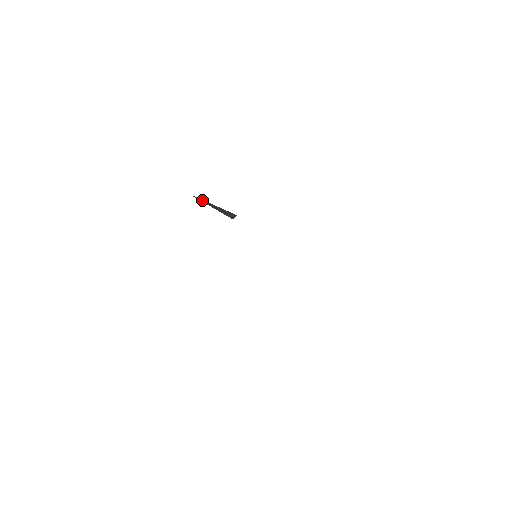
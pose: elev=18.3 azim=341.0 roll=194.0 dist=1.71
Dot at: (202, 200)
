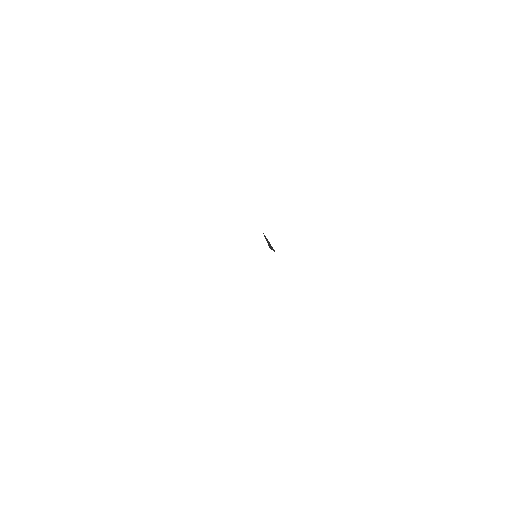
Dot at: (265, 236)
